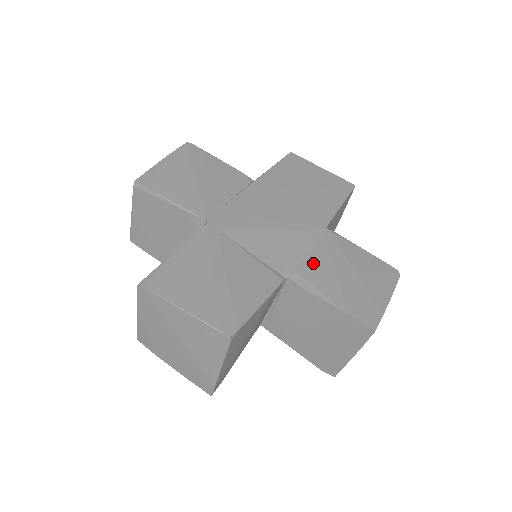
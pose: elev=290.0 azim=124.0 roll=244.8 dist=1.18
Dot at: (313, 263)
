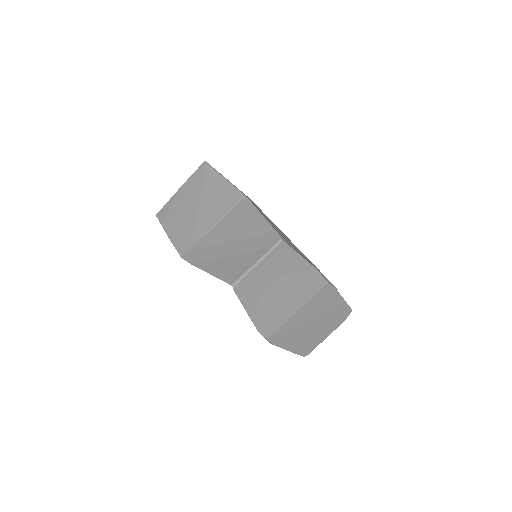
Dot at: occluded
